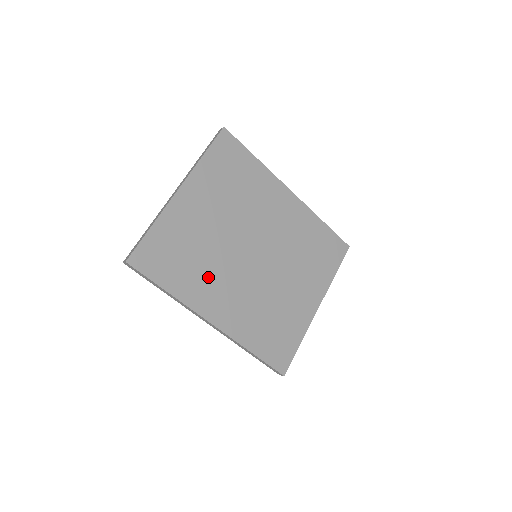
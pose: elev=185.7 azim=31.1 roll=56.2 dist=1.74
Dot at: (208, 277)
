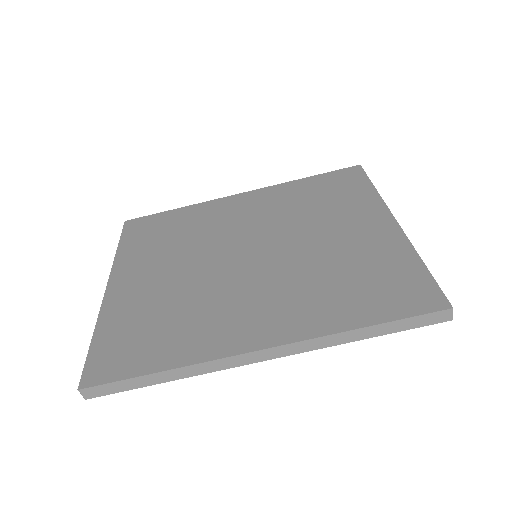
Dot at: (207, 315)
